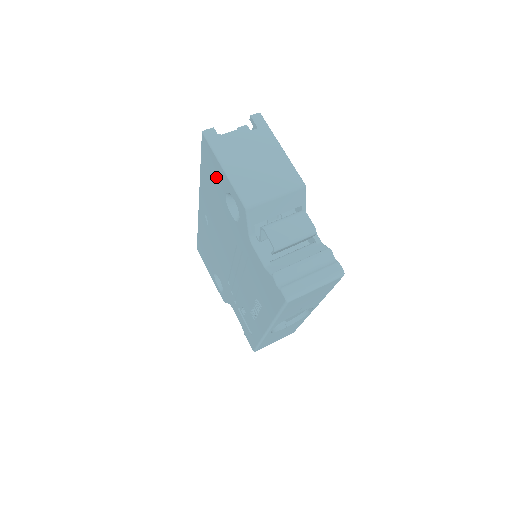
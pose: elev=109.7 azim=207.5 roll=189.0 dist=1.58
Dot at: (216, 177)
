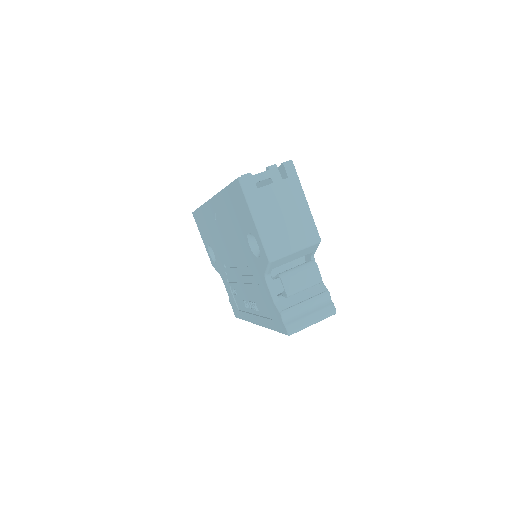
Dot at: (242, 214)
